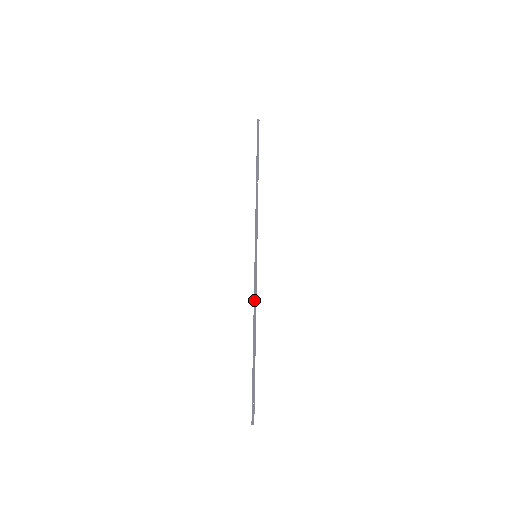
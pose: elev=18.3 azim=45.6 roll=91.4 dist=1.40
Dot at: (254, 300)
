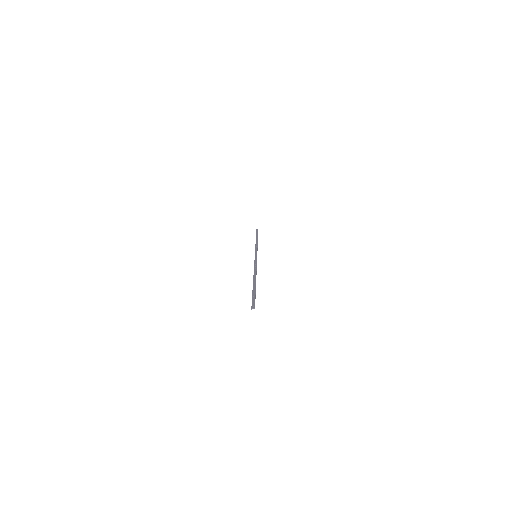
Dot at: (254, 267)
